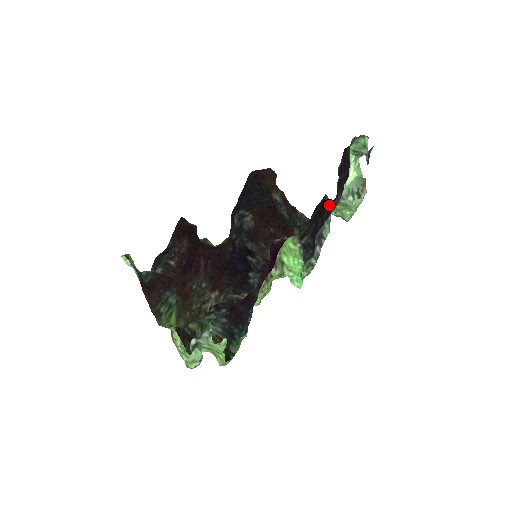
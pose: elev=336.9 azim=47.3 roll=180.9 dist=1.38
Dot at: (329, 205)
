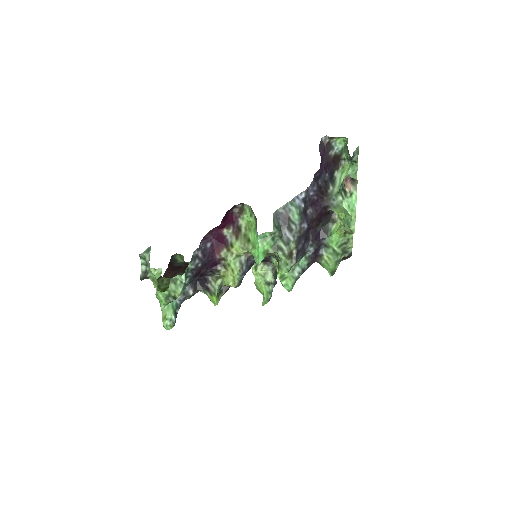
Dot at: (318, 205)
